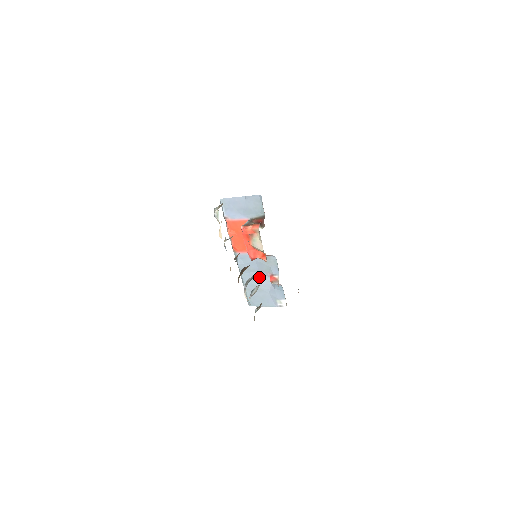
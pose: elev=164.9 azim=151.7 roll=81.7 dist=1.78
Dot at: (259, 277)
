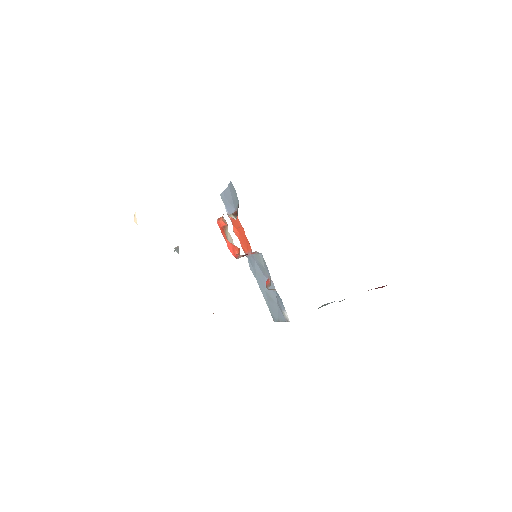
Dot at: occluded
